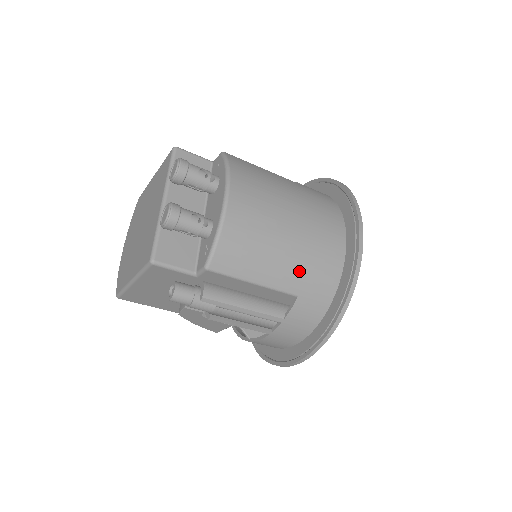
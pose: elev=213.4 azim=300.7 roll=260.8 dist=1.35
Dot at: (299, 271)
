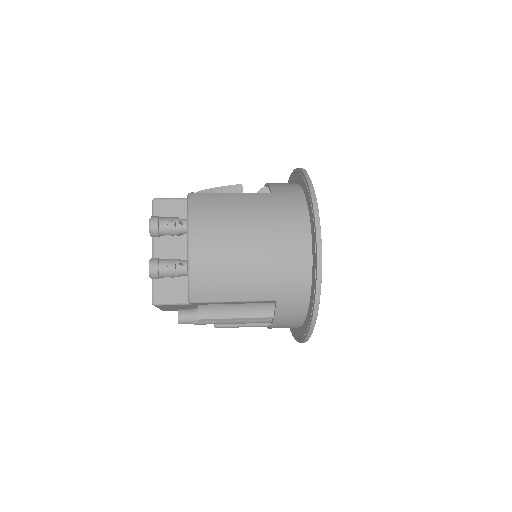
Dot at: (269, 283)
